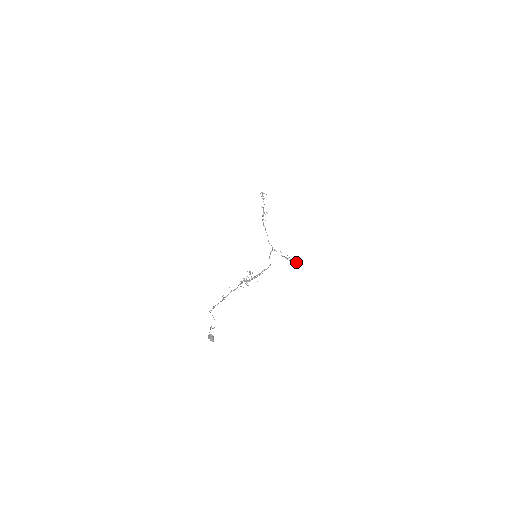
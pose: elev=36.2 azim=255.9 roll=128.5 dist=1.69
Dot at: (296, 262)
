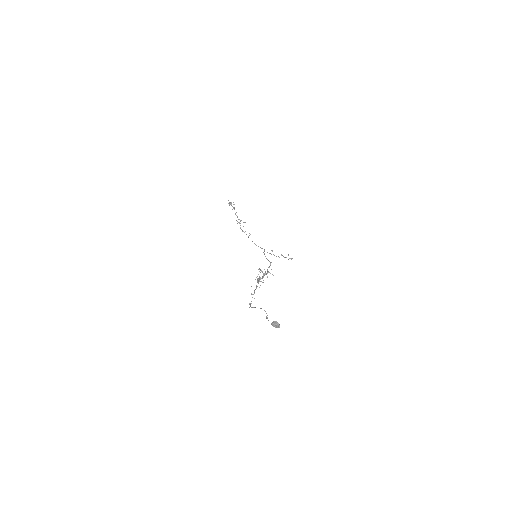
Dot at: occluded
